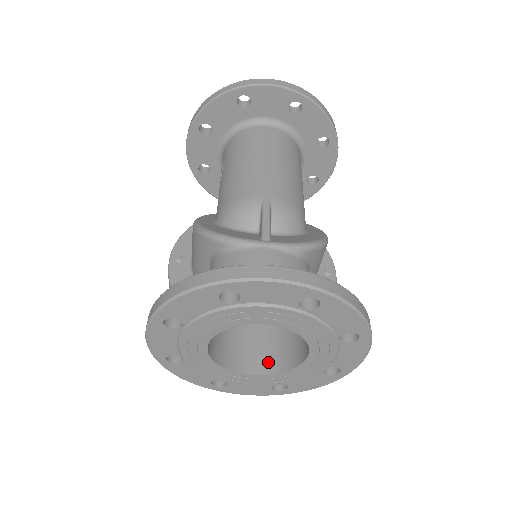
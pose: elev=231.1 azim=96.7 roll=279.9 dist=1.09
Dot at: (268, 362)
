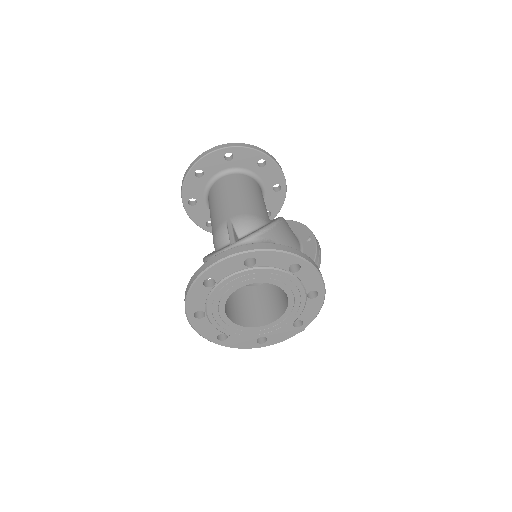
Dot at: (277, 311)
